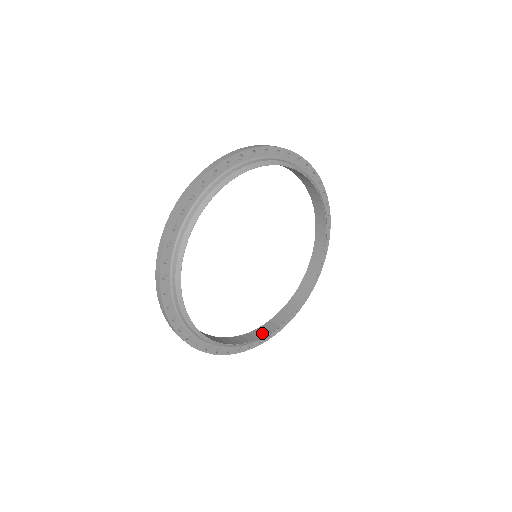
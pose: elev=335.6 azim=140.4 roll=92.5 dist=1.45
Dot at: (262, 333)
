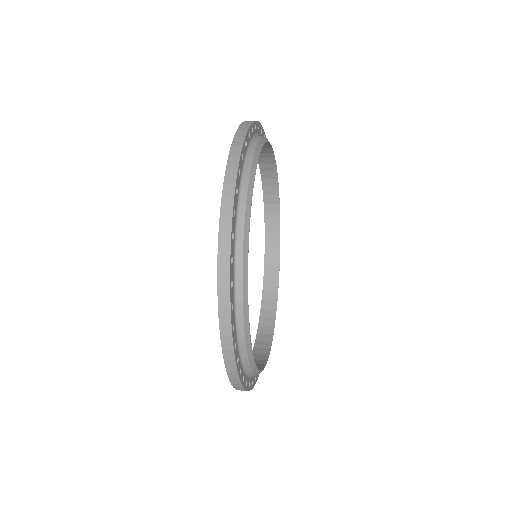
Dot at: (269, 325)
